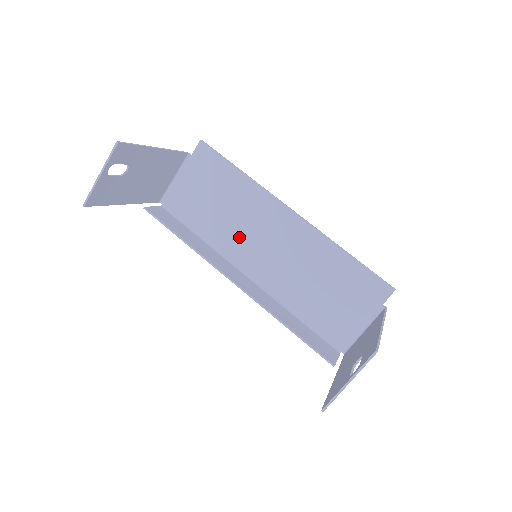
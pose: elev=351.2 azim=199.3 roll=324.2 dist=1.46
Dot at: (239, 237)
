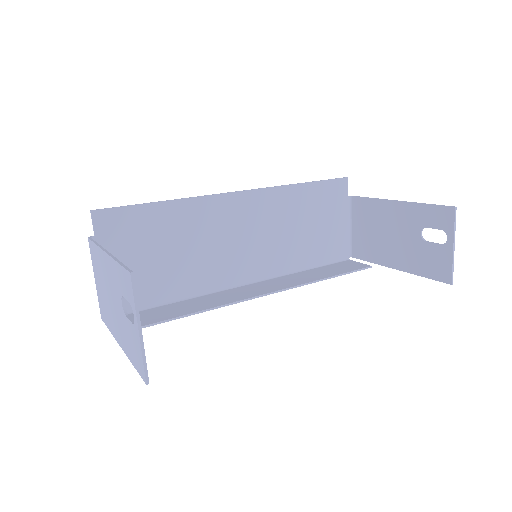
Dot at: (213, 261)
